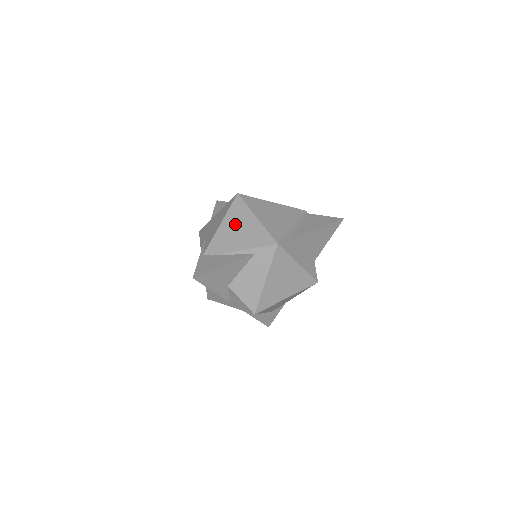
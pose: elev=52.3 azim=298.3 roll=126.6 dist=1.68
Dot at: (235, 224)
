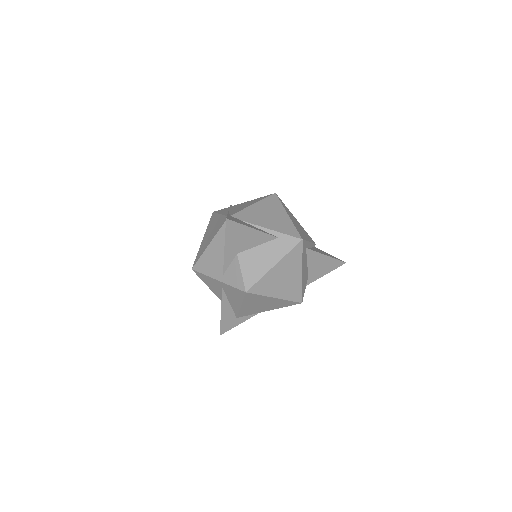
Dot at: (267, 210)
